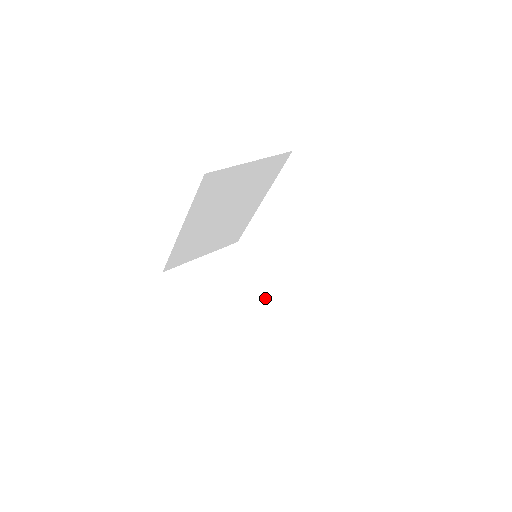
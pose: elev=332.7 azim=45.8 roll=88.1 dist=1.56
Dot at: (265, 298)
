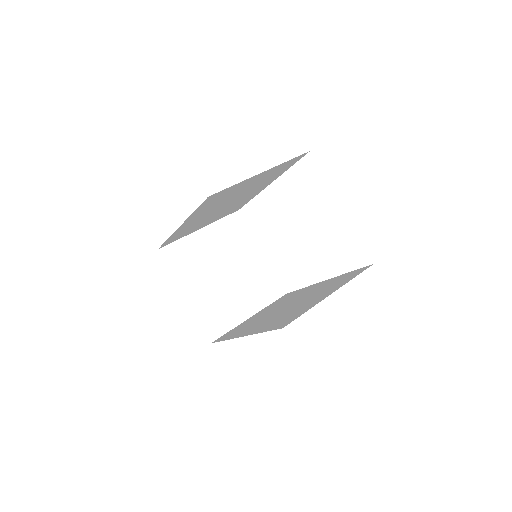
Dot at: (261, 276)
